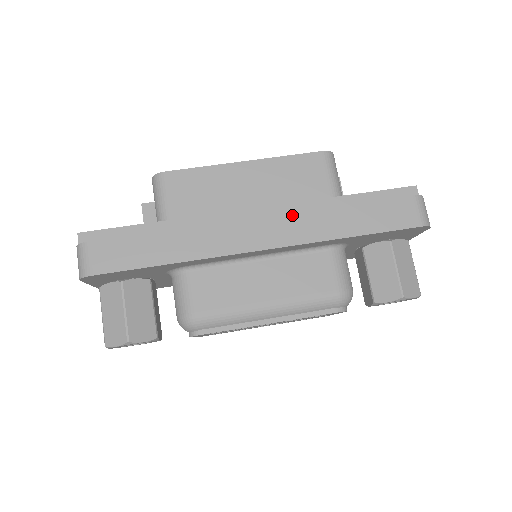
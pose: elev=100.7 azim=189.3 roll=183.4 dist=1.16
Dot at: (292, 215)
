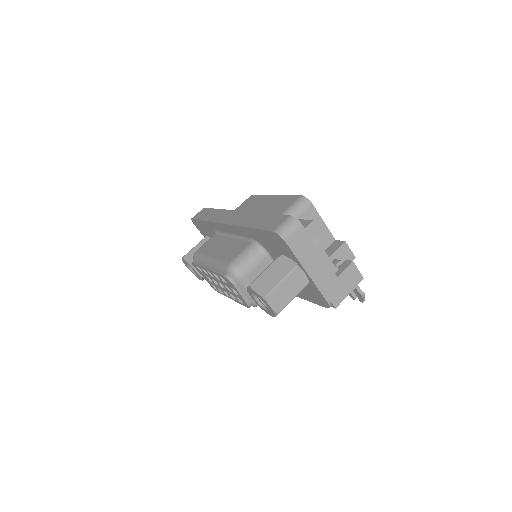
Dot at: (247, 213)
